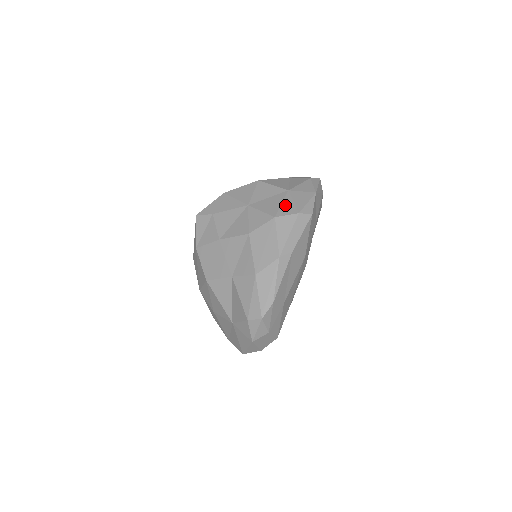
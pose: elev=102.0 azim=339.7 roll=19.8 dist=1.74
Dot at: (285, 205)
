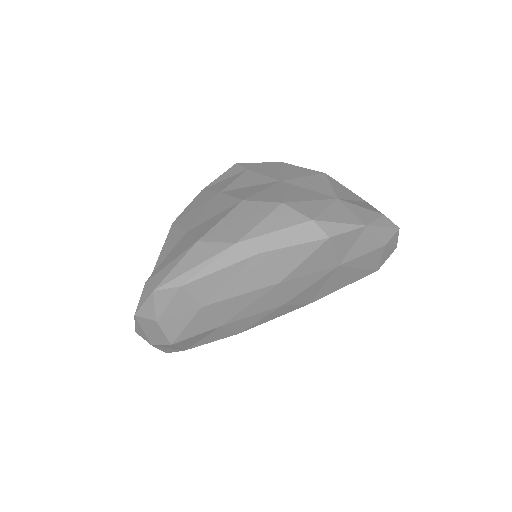
Dot at: (311, 204)
